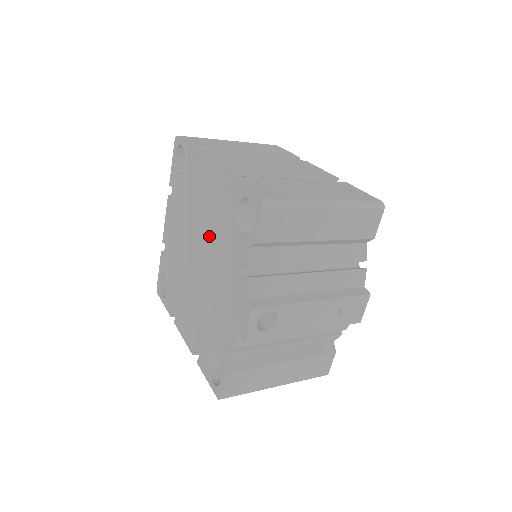
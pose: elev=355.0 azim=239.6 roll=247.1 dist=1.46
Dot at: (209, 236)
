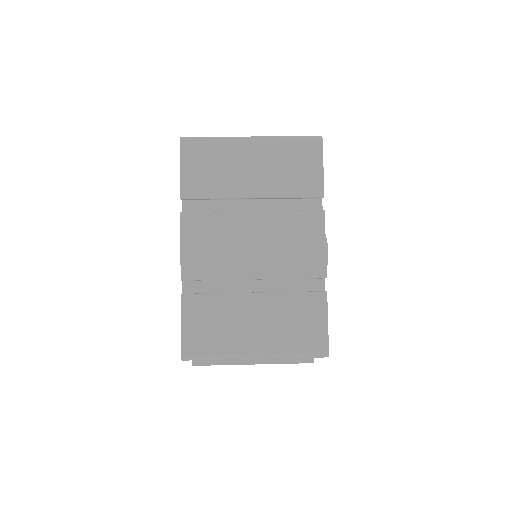
Dot at: occluded
